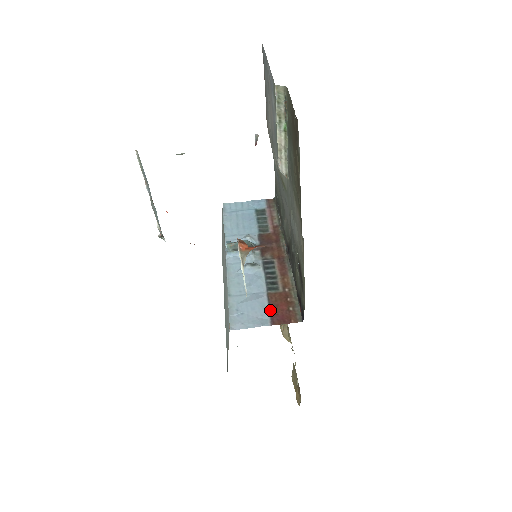
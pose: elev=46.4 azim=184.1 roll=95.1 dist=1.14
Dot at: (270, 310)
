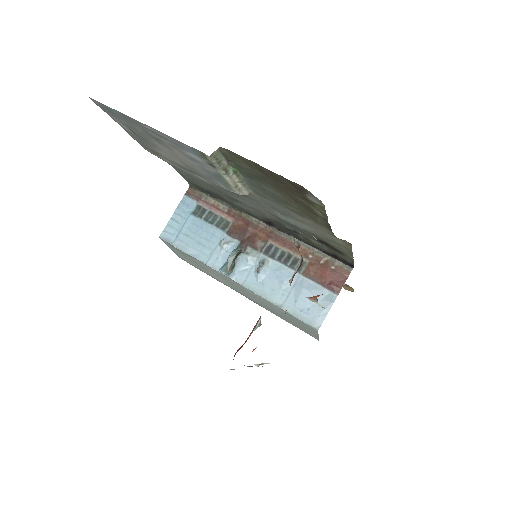
Dot at: (322, 285)
